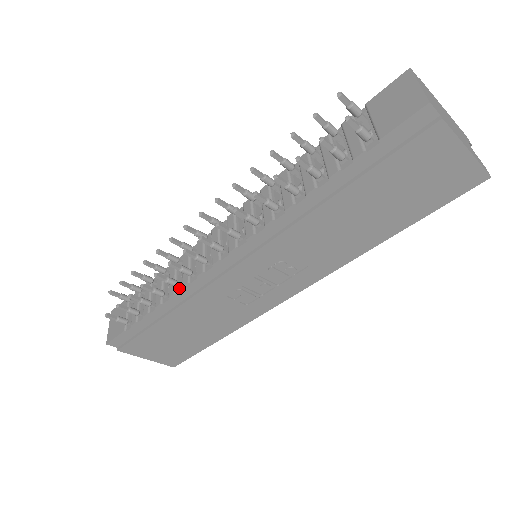
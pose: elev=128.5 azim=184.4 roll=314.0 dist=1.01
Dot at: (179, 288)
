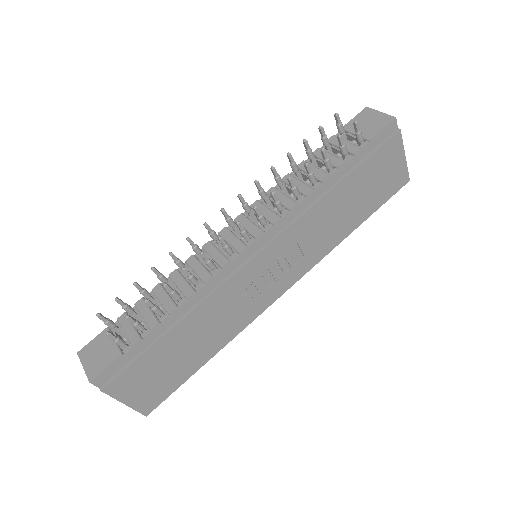
Dot at: (198, 286)
